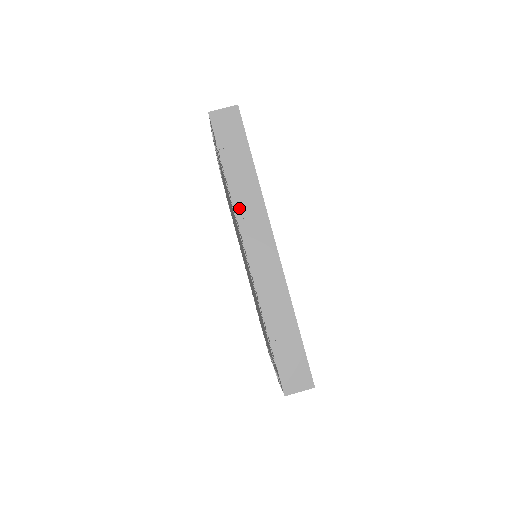
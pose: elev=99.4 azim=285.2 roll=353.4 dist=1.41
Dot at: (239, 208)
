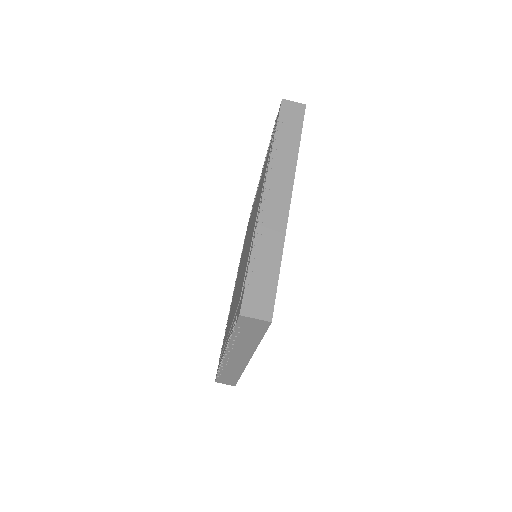
Dot at: (274, 161)
